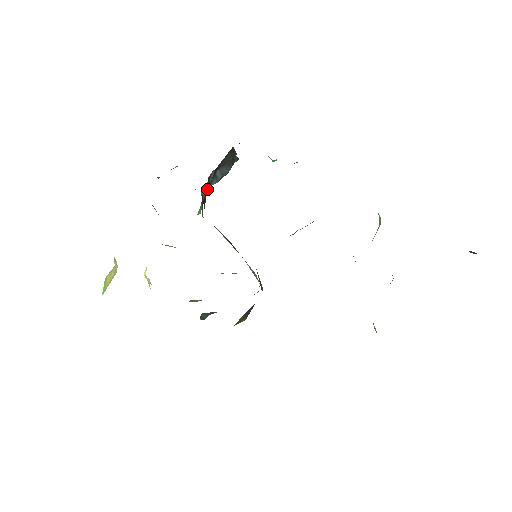
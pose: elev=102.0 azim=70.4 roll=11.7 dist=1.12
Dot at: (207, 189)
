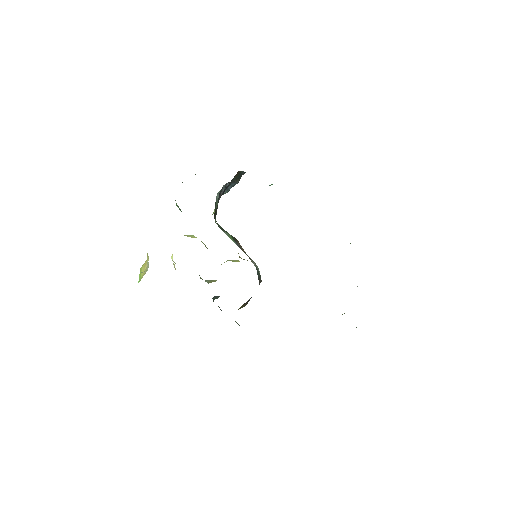
Dot at: occluded
